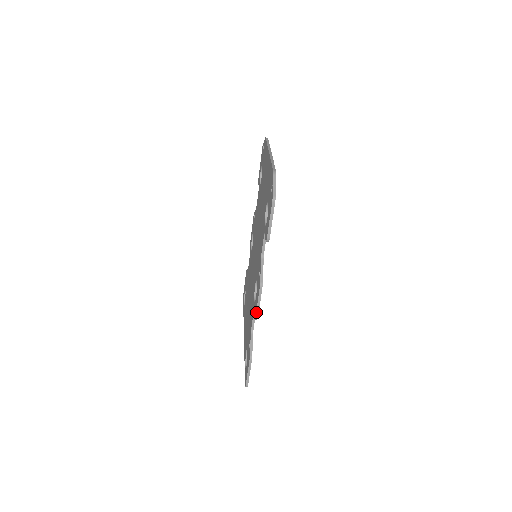
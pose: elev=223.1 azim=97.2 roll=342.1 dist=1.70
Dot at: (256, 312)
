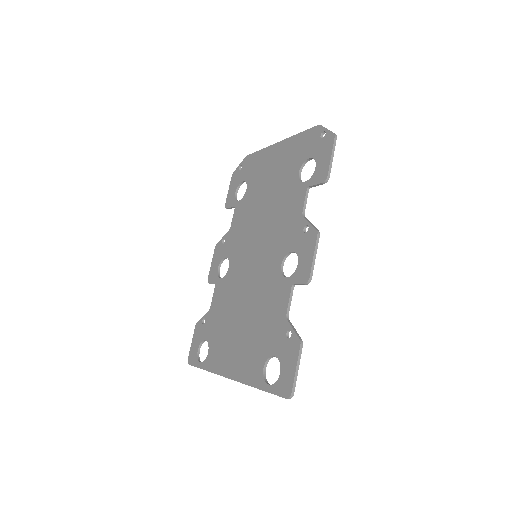
Dot at: (311, 270)
